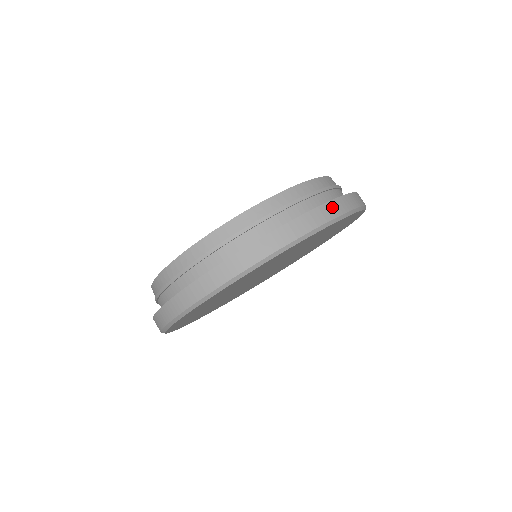
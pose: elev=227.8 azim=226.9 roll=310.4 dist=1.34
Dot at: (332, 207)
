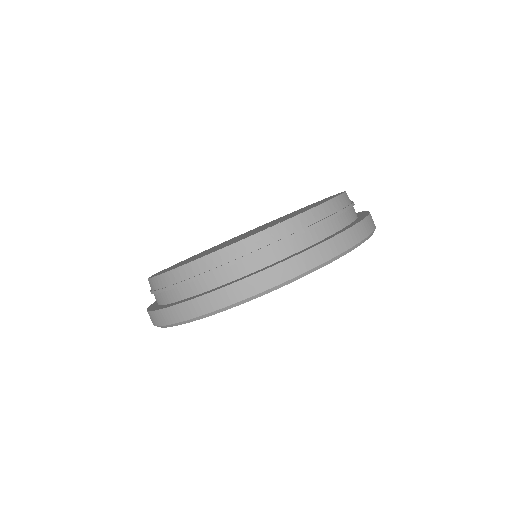
Dot at: (237, 289)
